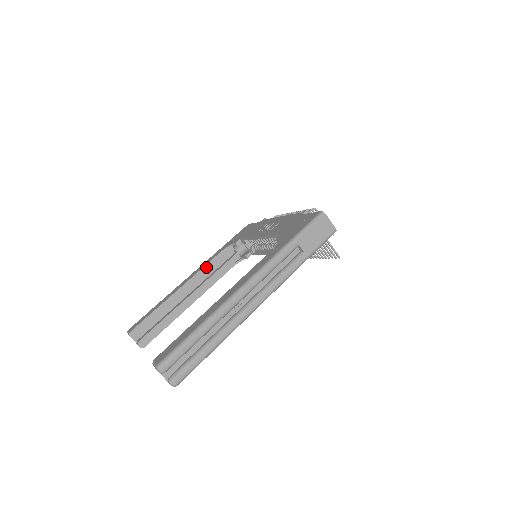
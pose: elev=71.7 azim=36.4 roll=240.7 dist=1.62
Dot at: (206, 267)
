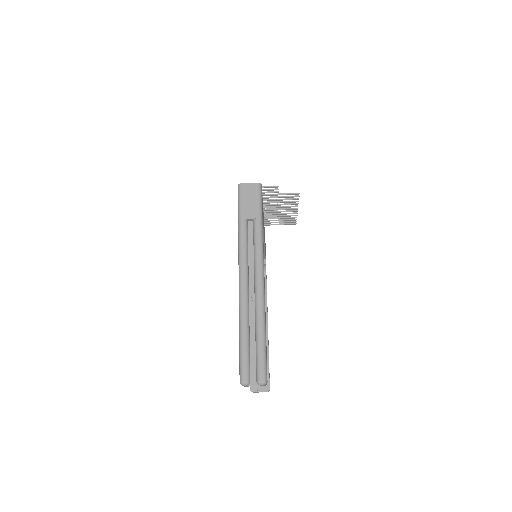
Dot at: occluded
